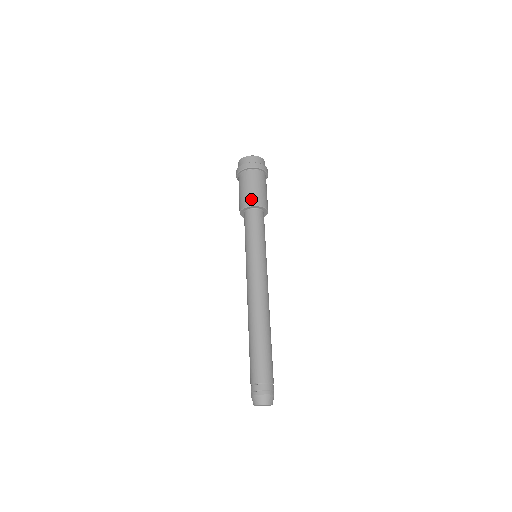
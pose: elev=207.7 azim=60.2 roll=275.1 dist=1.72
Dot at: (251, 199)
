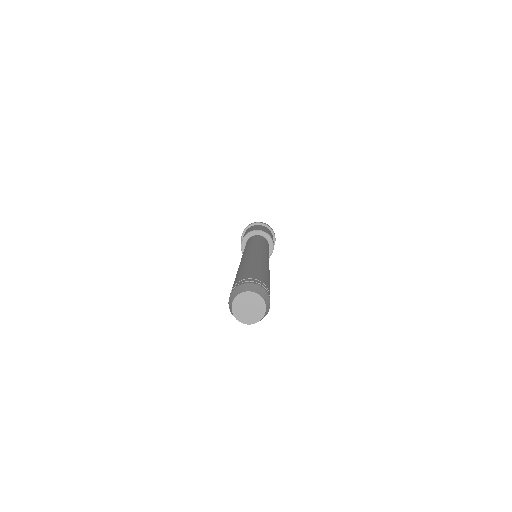
Dot at: (263, 230)
